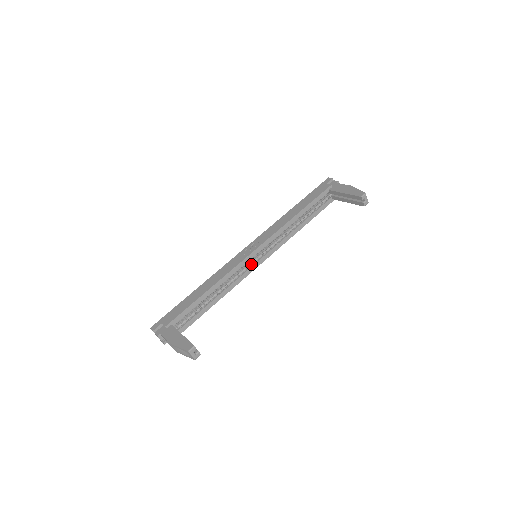
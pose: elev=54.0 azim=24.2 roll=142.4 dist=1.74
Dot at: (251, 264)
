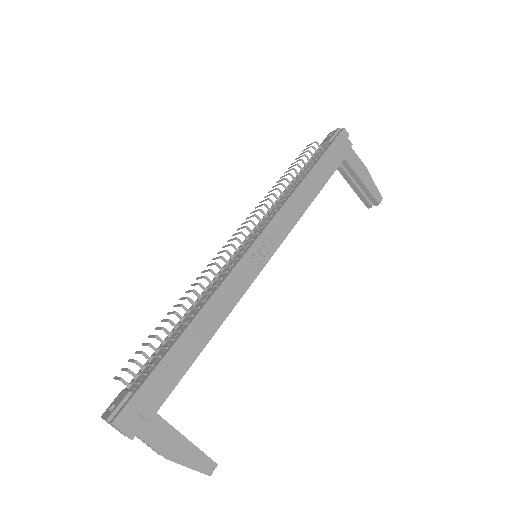
Dot at: occluded
